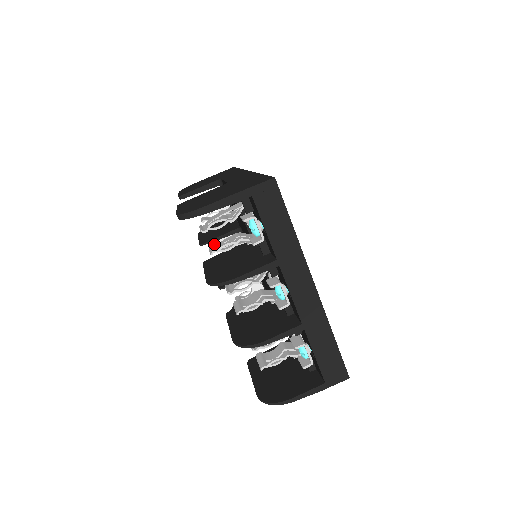
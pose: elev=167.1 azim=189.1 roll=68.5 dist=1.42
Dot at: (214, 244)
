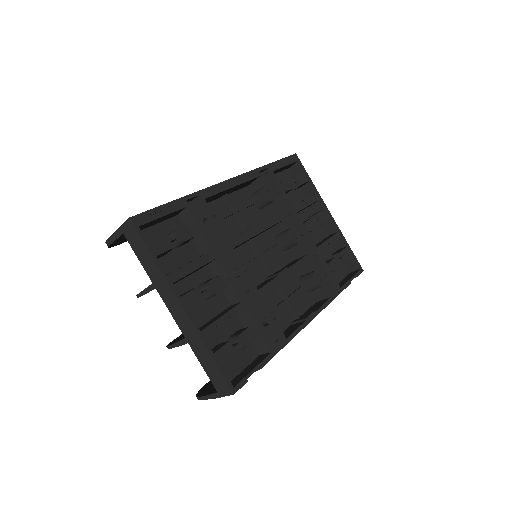
Dot at: occluded
